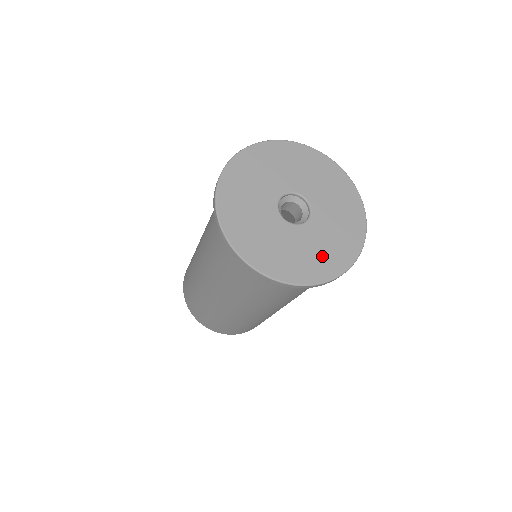
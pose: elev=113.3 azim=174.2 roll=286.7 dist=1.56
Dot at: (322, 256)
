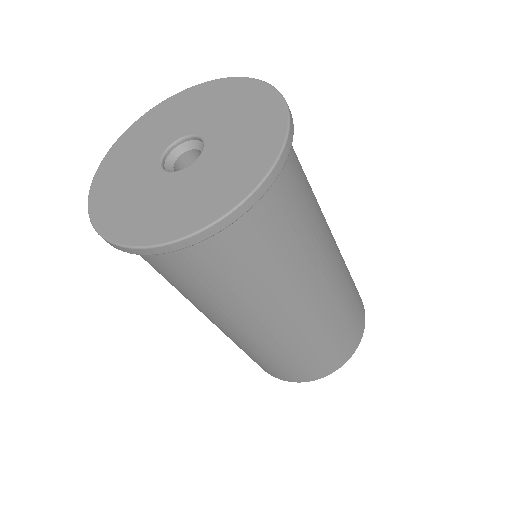
Dot at: (251, 141)
